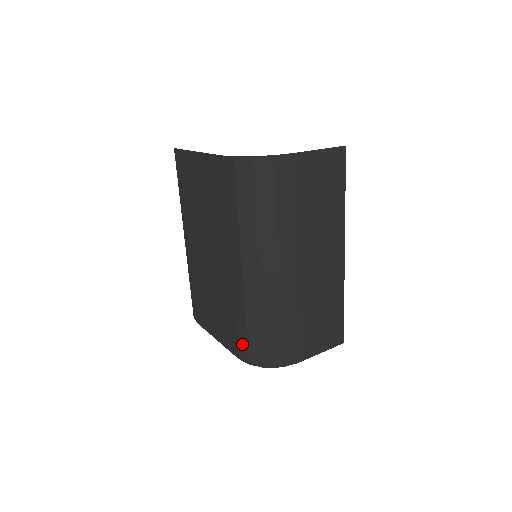
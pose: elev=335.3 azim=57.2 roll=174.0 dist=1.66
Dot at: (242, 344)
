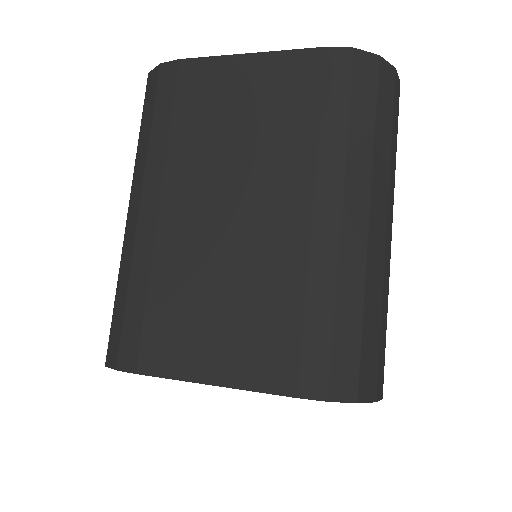
Dot at: (316, 360)
